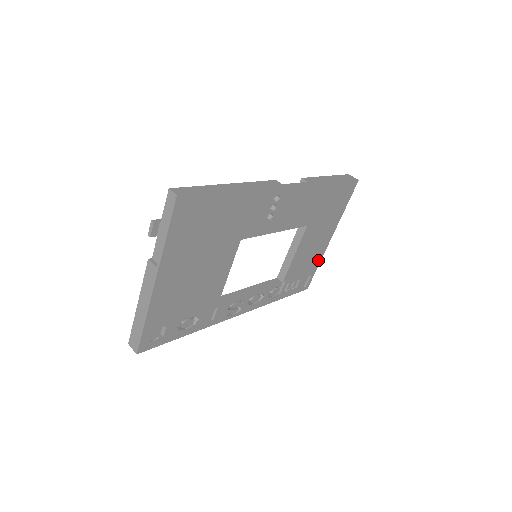
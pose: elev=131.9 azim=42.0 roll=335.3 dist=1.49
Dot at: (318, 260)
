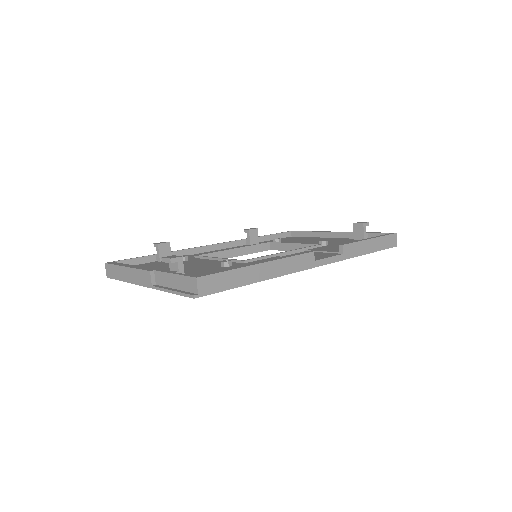
Dot at: occluded
